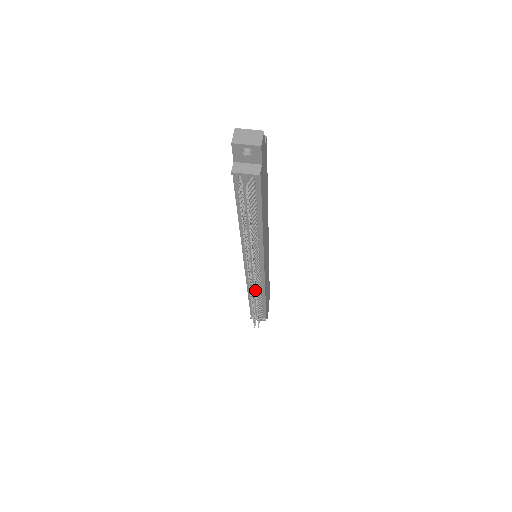
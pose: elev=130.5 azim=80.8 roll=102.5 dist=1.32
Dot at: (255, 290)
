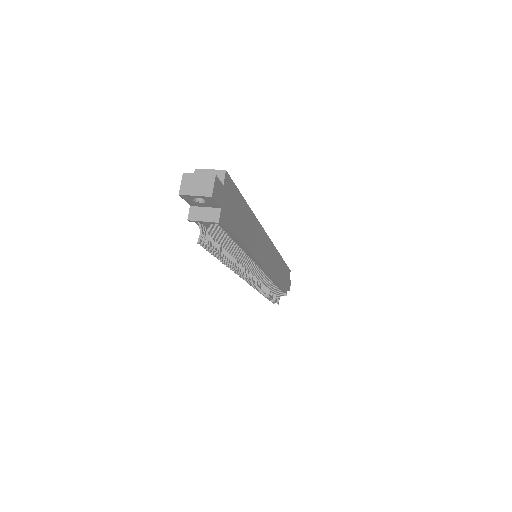
Dot at: (259, 288)
